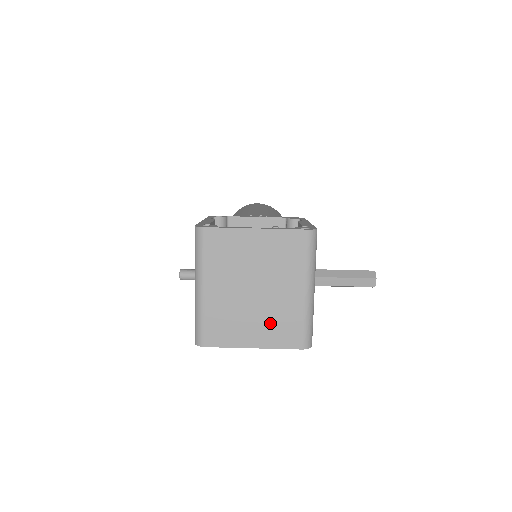
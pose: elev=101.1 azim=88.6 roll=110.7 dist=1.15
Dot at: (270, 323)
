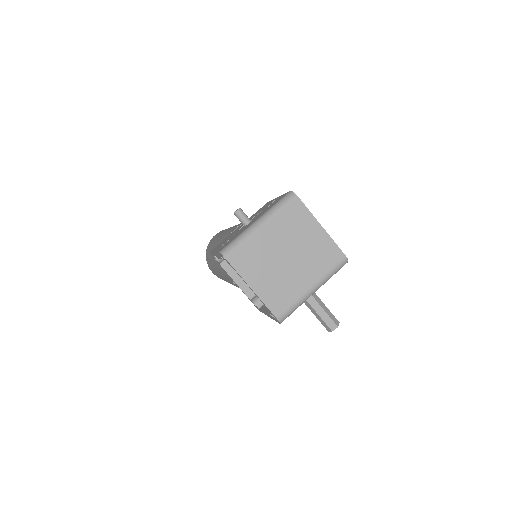
Dot at: (276, 285)
